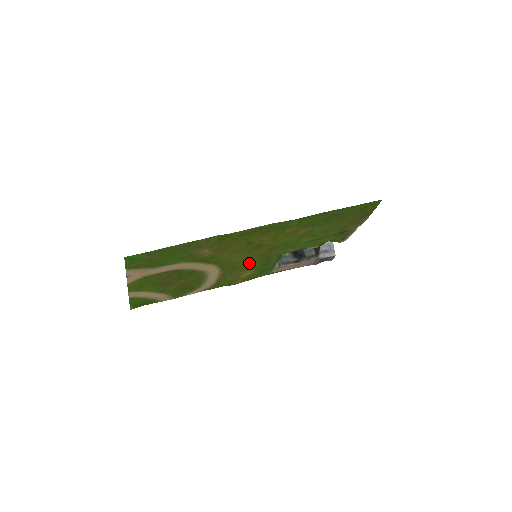
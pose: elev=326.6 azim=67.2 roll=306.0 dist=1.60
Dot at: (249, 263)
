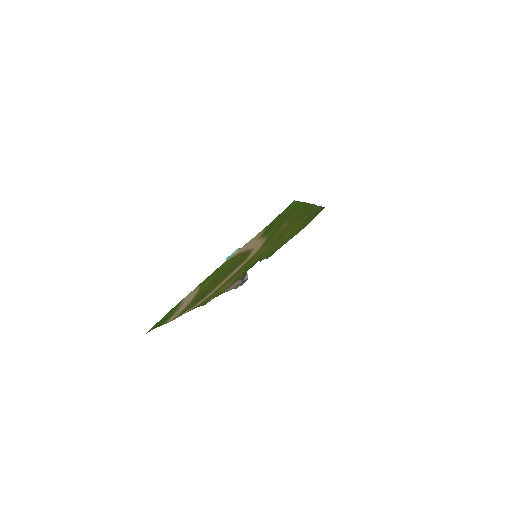
Dot at: (247, 266)
